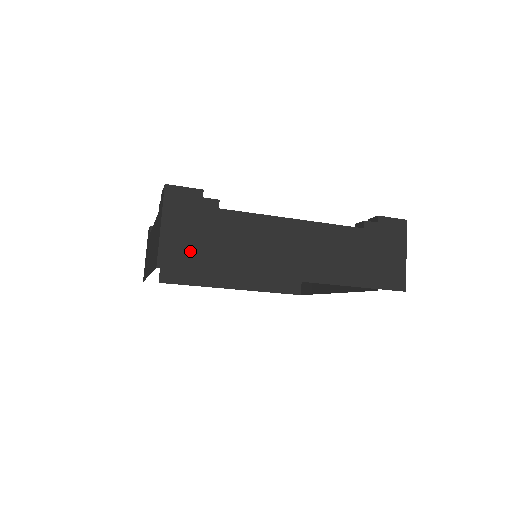
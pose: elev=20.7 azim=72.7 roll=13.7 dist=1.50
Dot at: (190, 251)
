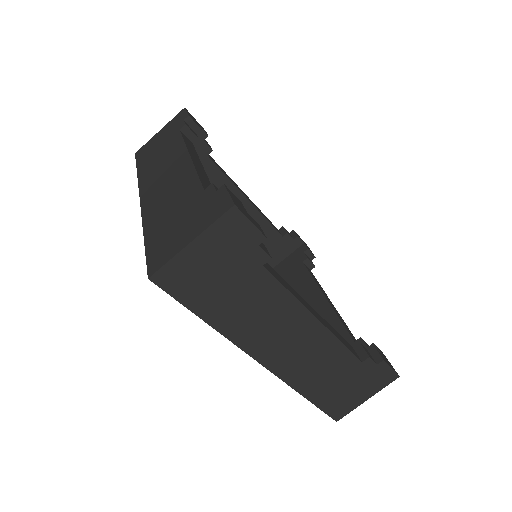
Dot at: (196, 285)
